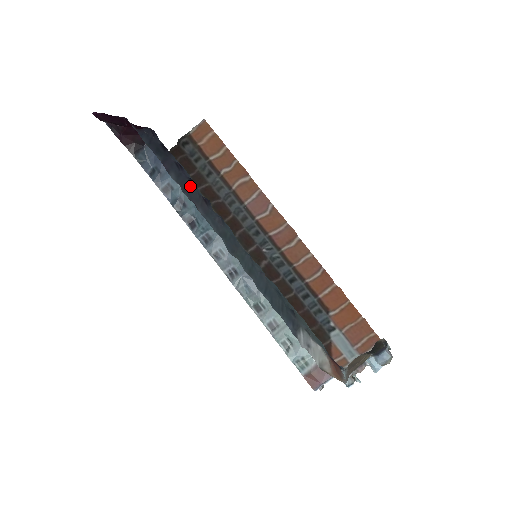
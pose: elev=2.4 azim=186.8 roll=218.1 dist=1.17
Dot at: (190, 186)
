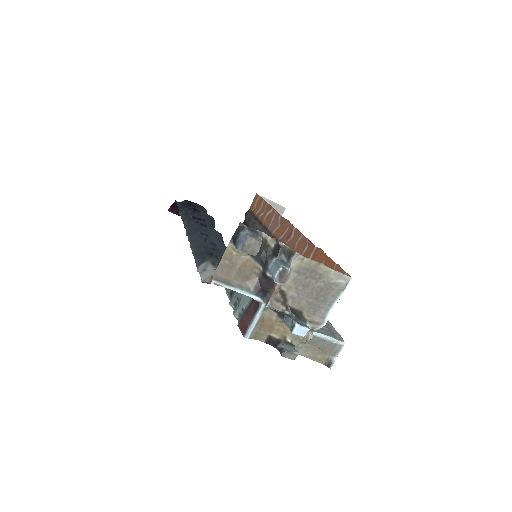
Dot at: (189, 214)
